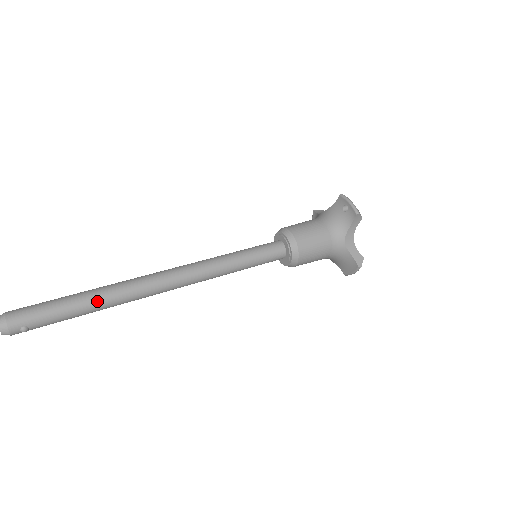
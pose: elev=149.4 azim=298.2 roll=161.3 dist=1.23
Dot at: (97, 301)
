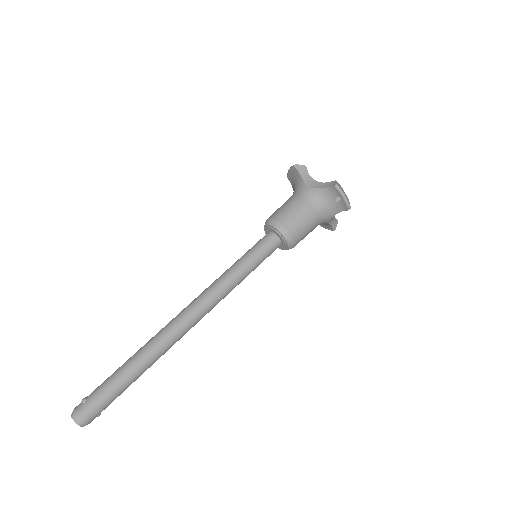
Dot at: (147, 368)
